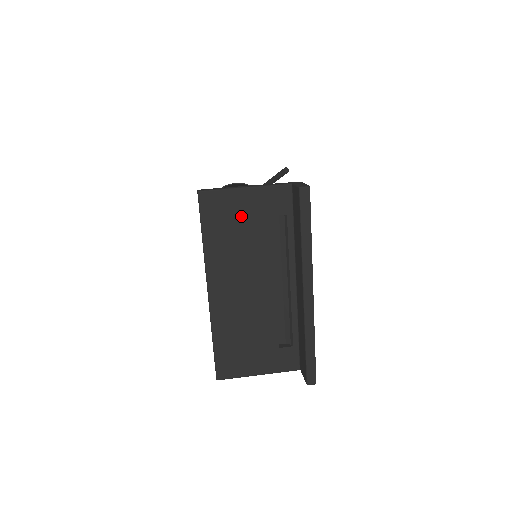
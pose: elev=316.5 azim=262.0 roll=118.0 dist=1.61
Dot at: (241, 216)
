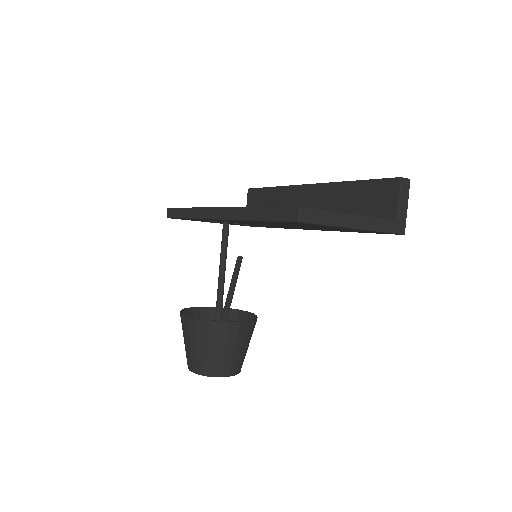
Dot at: occluded
